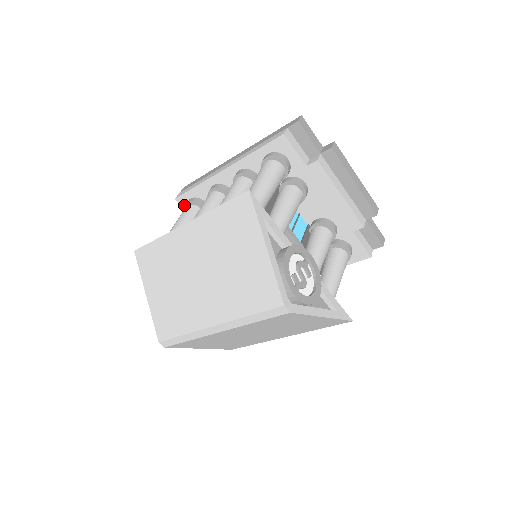
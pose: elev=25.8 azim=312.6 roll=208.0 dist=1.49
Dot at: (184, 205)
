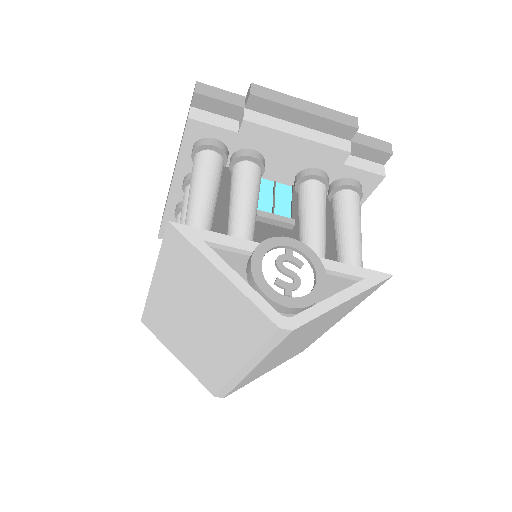
Dot at: occluded
